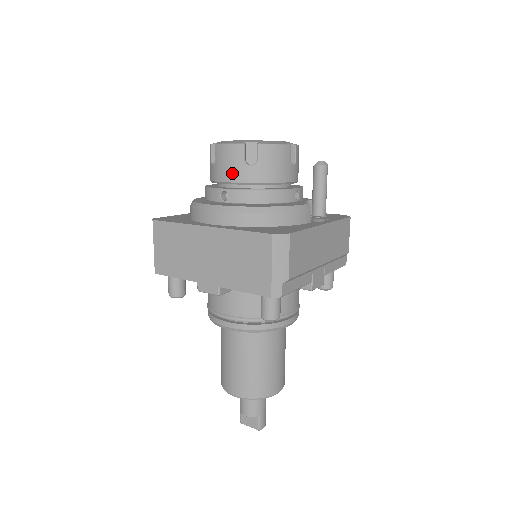
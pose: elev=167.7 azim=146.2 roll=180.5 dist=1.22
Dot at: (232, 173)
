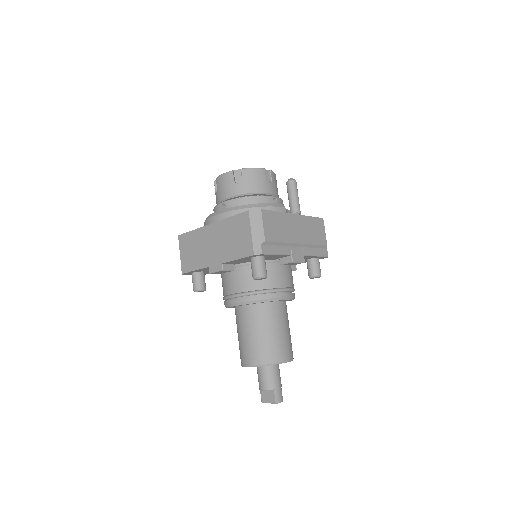
Dot at: (227, 191)
